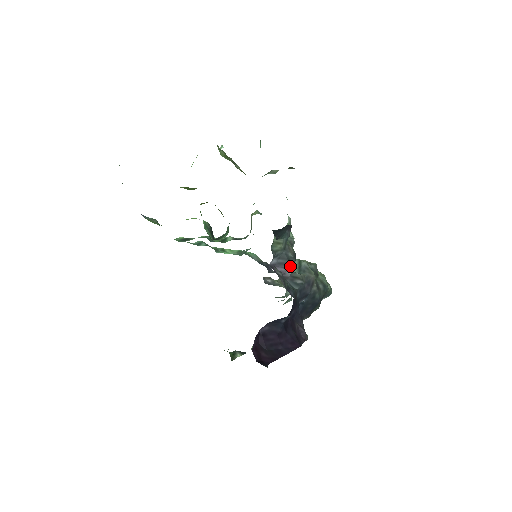
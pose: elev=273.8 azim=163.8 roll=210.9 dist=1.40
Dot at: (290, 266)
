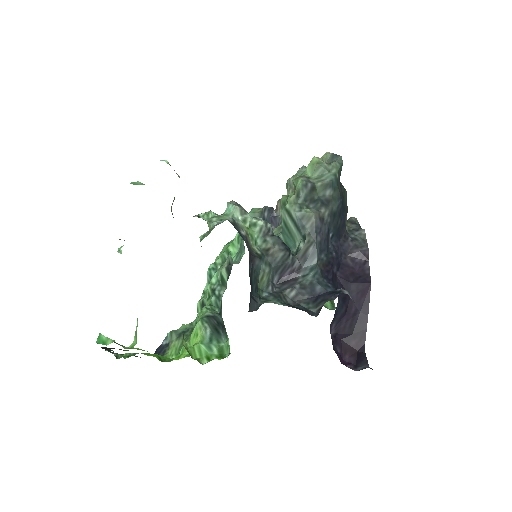
Dot at: (290, 261)
